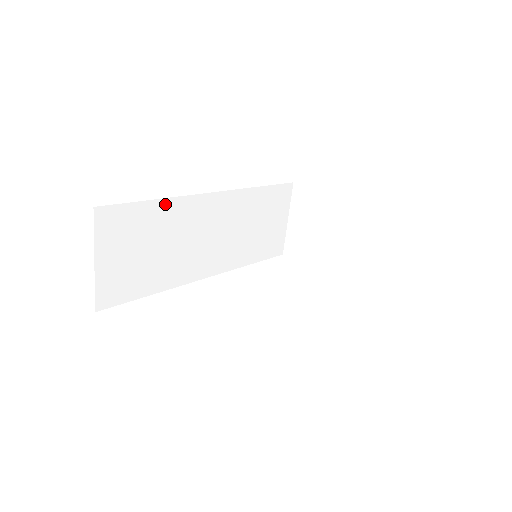
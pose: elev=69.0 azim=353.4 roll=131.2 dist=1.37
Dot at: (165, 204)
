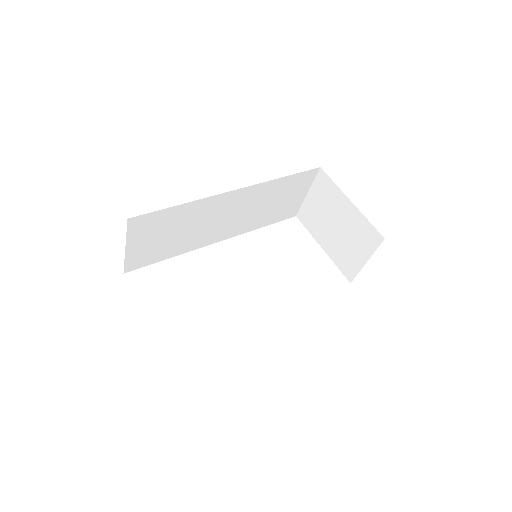
Dot at: (189, 205)
